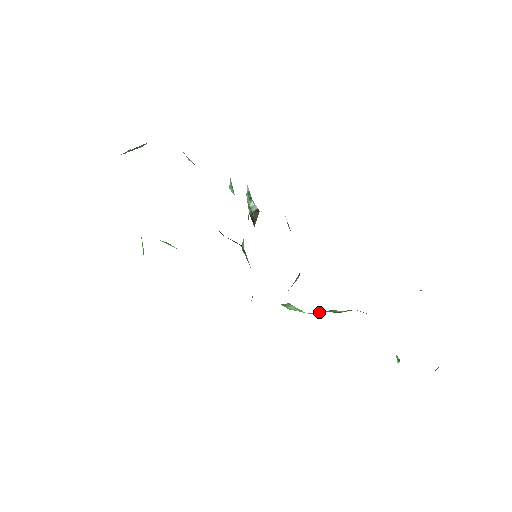
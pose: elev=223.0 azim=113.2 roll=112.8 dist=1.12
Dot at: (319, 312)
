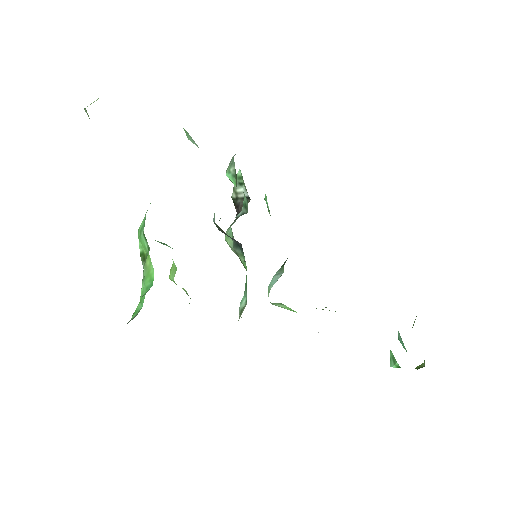
Dot at: occluded
